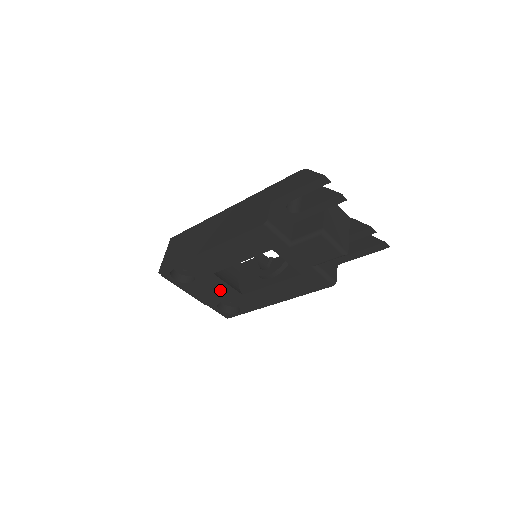
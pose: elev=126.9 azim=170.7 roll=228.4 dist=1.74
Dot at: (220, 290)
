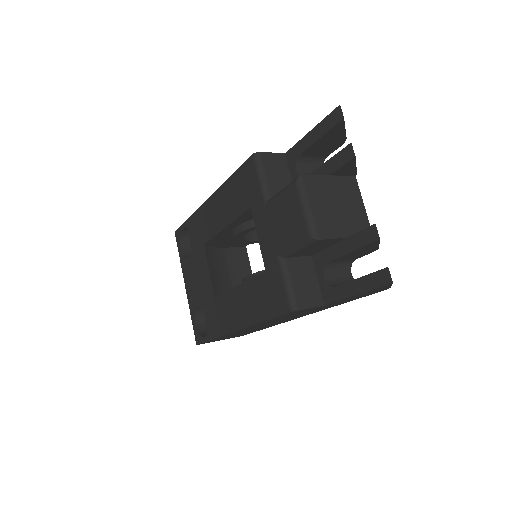
Dot at: (203, 280)
